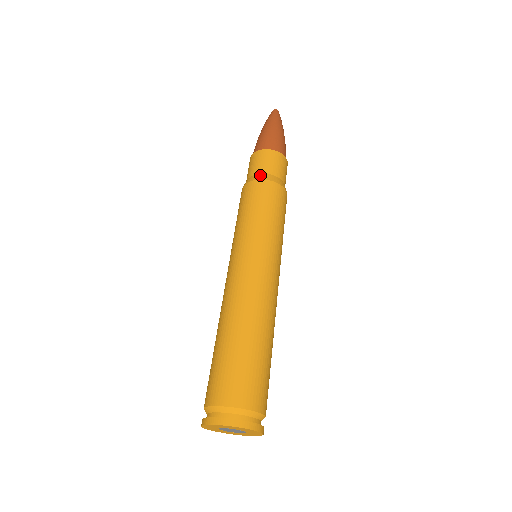
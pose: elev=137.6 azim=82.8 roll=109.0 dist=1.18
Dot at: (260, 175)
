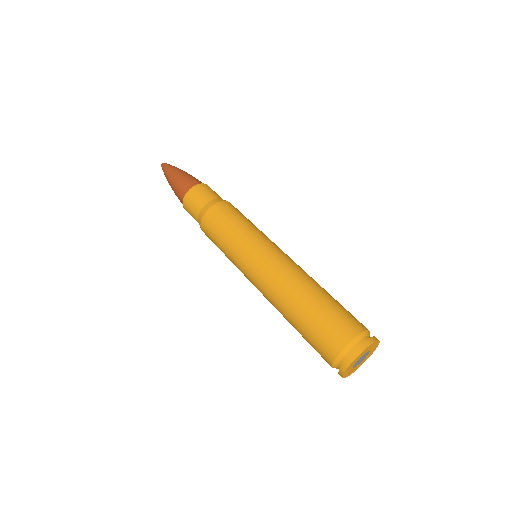
Dot at: (209, 203)
